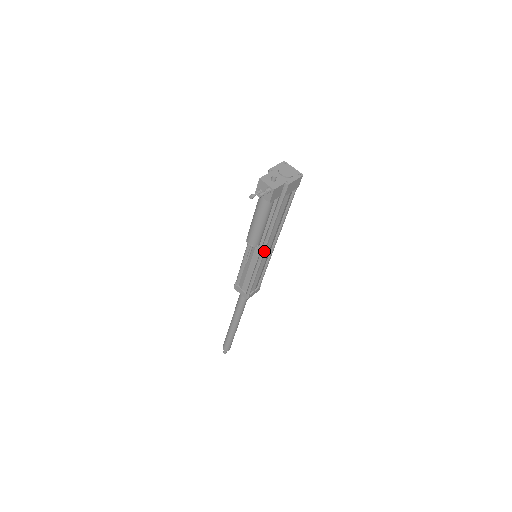
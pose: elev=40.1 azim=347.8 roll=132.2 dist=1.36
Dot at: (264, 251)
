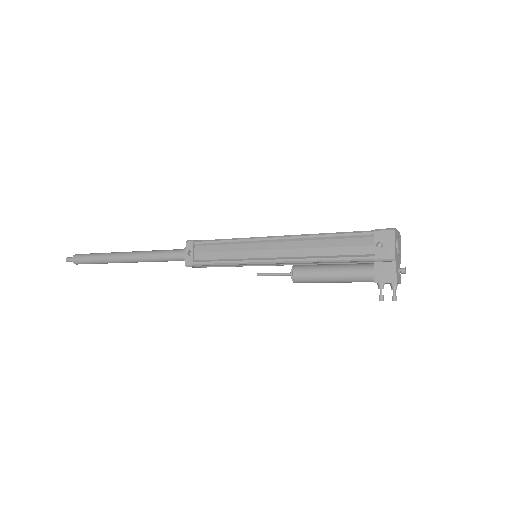
Dot at: (286, 264)
